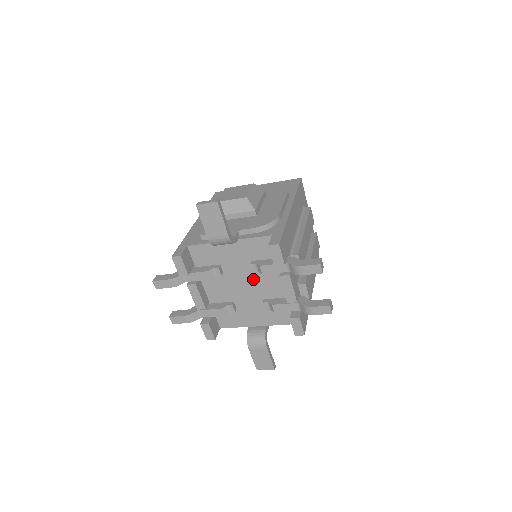
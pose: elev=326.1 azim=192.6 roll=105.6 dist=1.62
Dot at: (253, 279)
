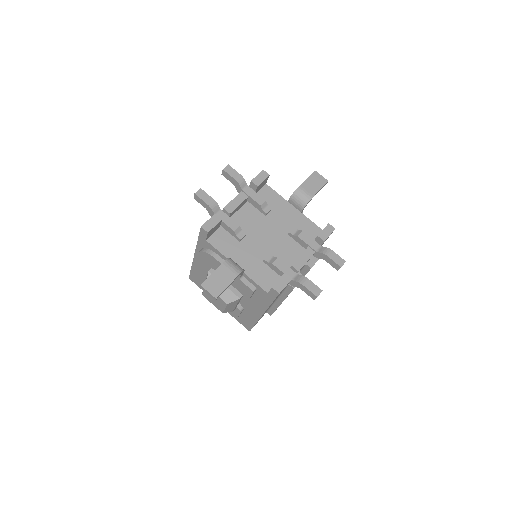
Dot at: (279, 238)
